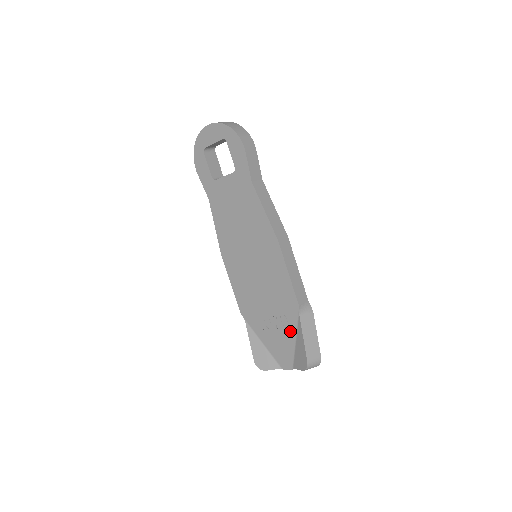
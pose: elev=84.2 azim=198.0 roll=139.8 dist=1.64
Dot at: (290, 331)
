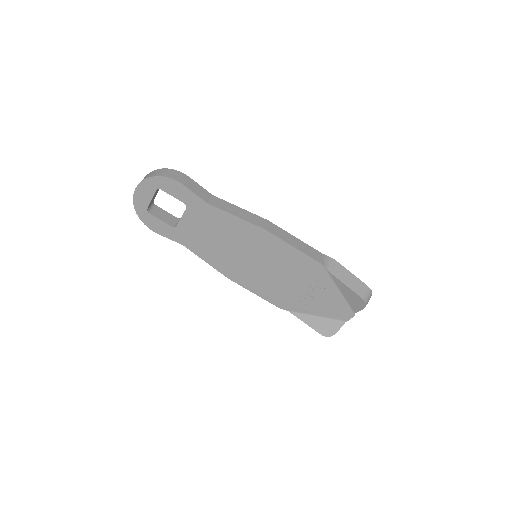
Dot at: (330, 288)
